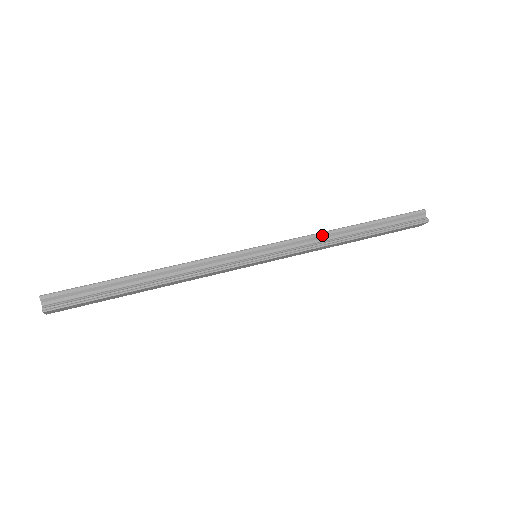
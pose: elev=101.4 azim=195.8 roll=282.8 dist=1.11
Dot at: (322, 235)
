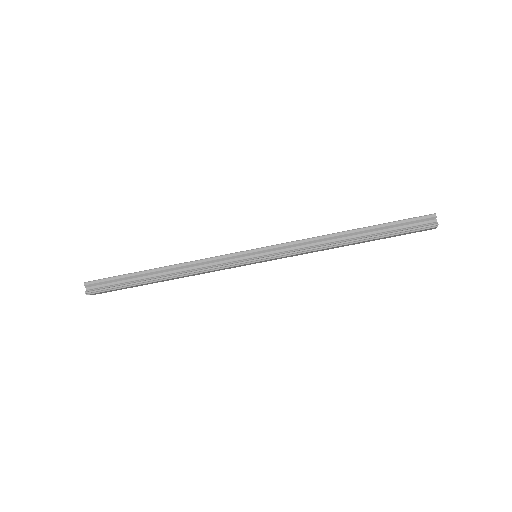
Dot at: (318, 239)
